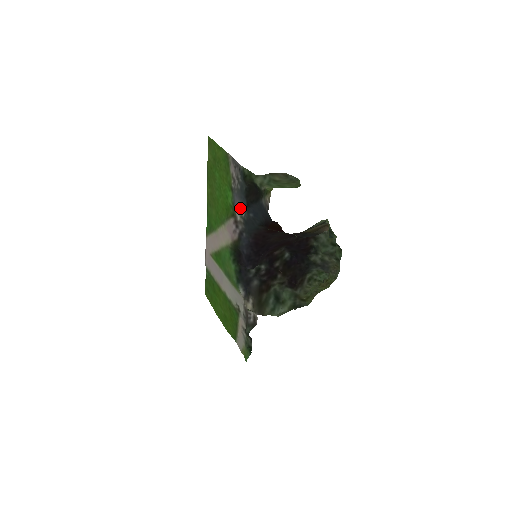
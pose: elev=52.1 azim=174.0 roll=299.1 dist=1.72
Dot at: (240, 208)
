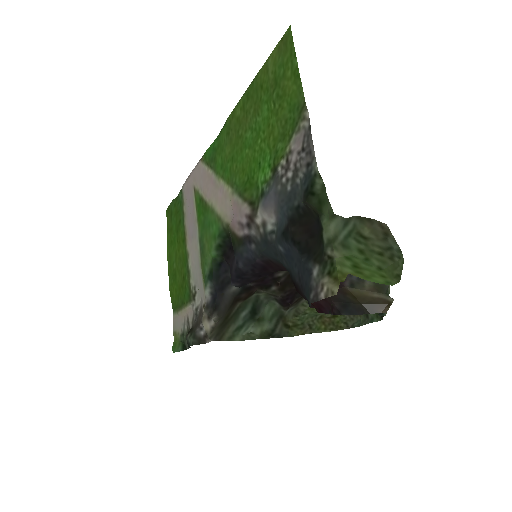
Dot at: (270, 213)
